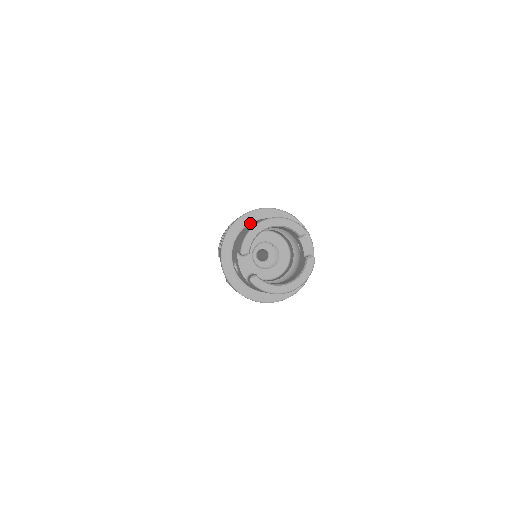
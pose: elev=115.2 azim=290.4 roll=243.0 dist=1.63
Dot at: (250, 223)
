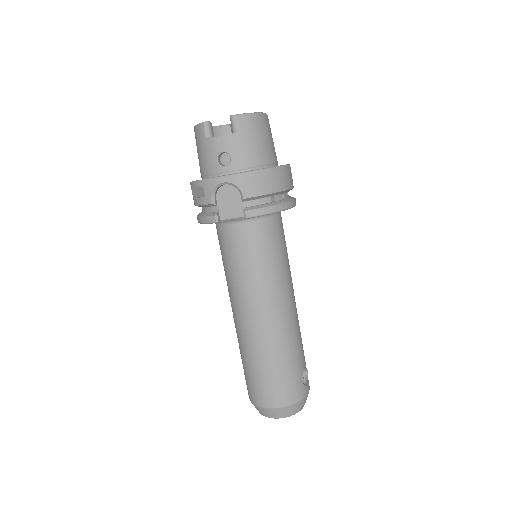
Dot at: occluded
